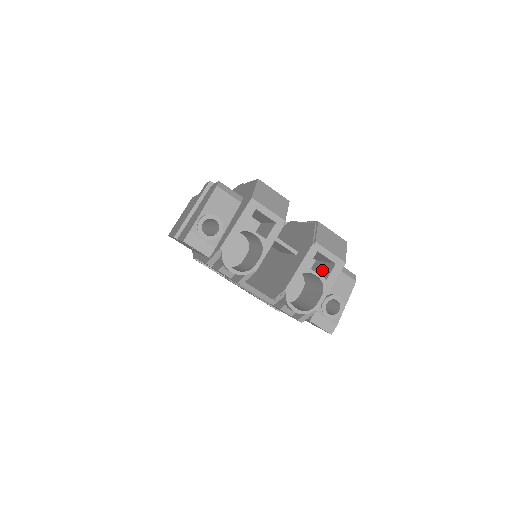
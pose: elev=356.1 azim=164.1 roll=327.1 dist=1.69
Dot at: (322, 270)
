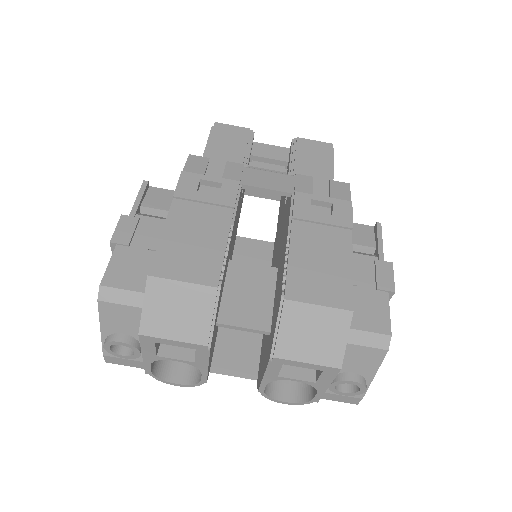
Dot at: occluded
